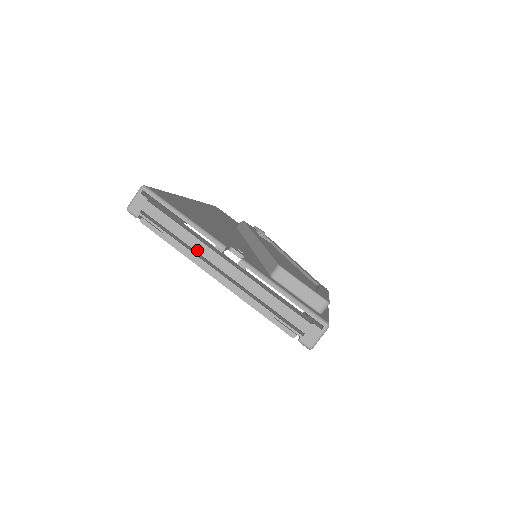
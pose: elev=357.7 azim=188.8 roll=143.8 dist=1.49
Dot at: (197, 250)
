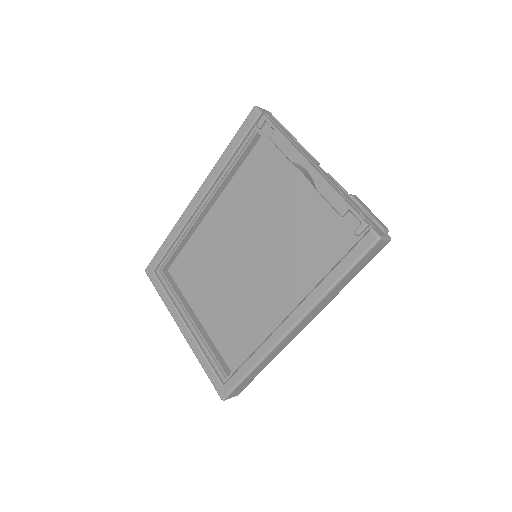
Dot at: (301, 149)
